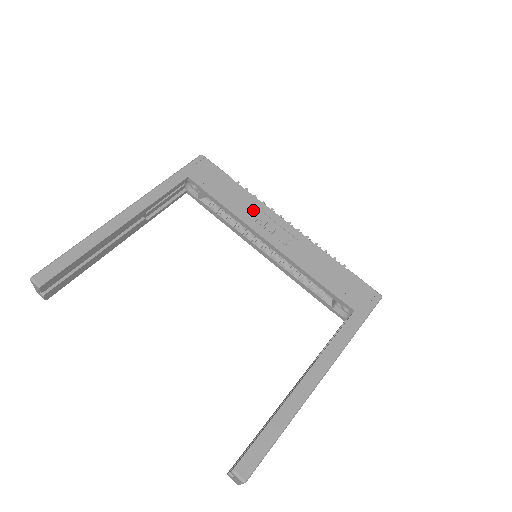
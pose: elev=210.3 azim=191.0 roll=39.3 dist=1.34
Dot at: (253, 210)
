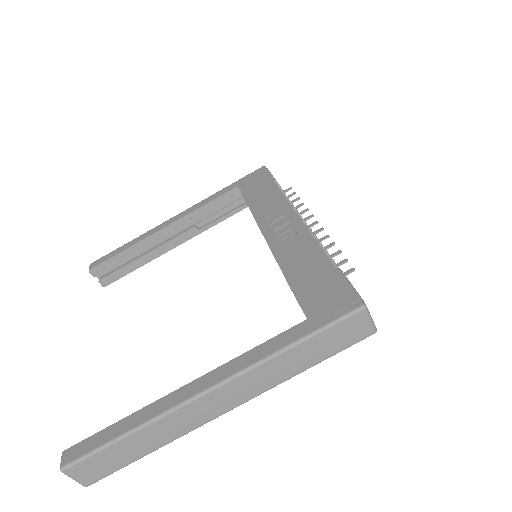
Dot at: (272, 208)
